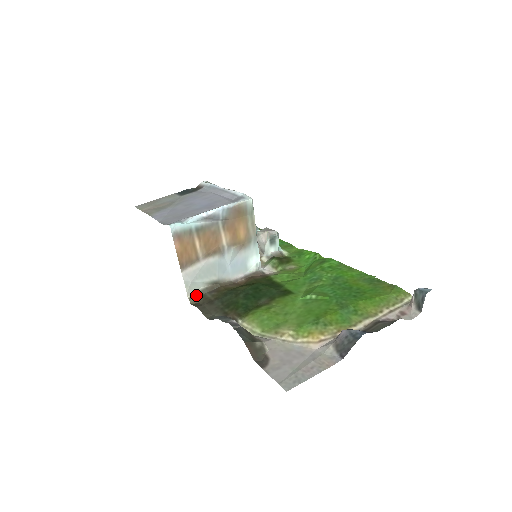
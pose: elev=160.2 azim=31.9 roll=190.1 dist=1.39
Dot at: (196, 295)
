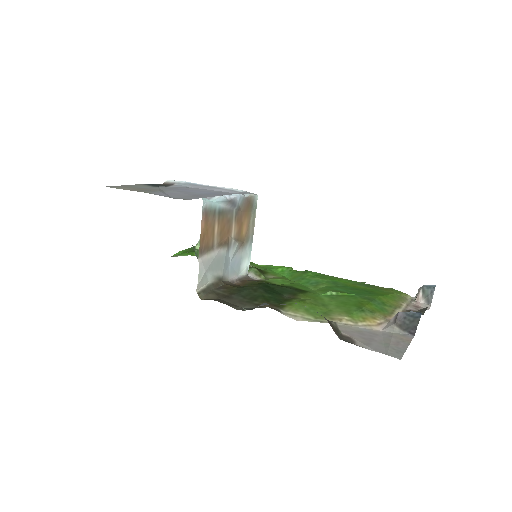
Dot at: (204, 290)
